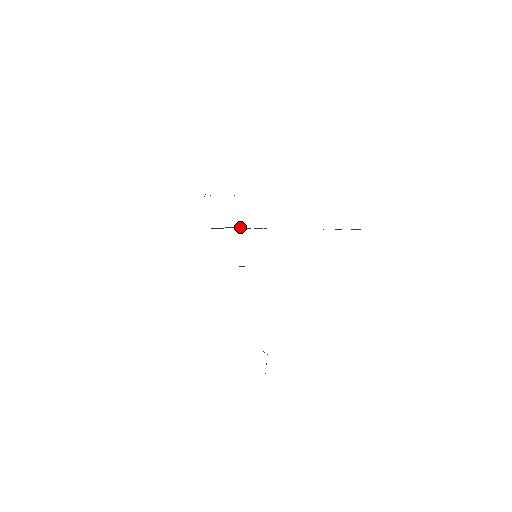
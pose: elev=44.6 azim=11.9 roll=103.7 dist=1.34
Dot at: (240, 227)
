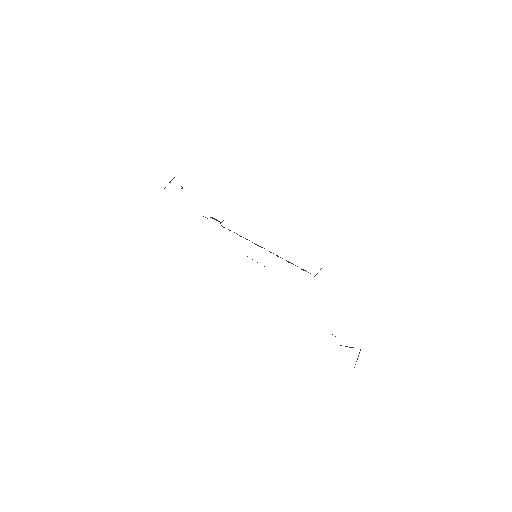
Dot at: (219, 221)
